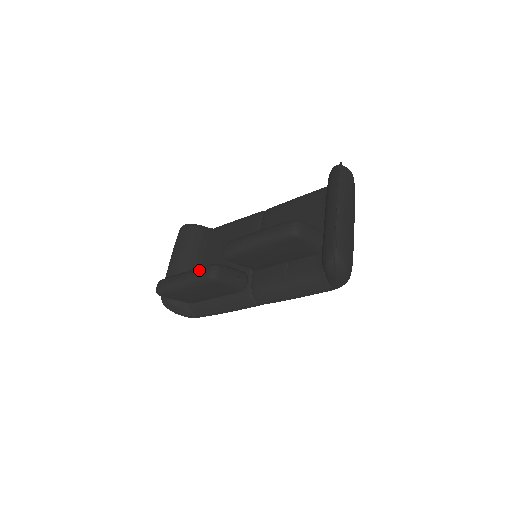
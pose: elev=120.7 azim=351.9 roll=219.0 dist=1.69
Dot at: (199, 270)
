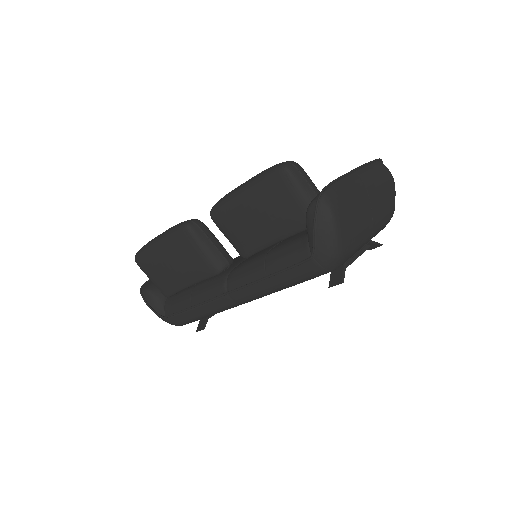
Dot at: occluded
